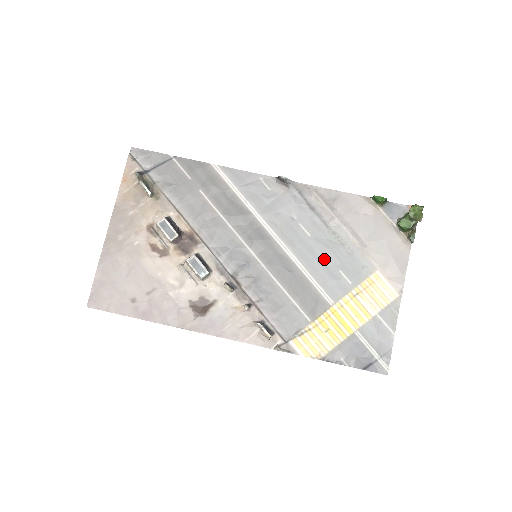
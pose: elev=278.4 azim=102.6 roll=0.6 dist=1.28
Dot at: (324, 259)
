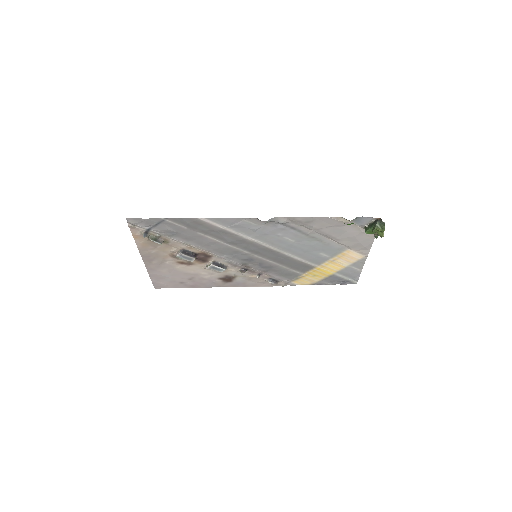
Dot at: (307, 250)
